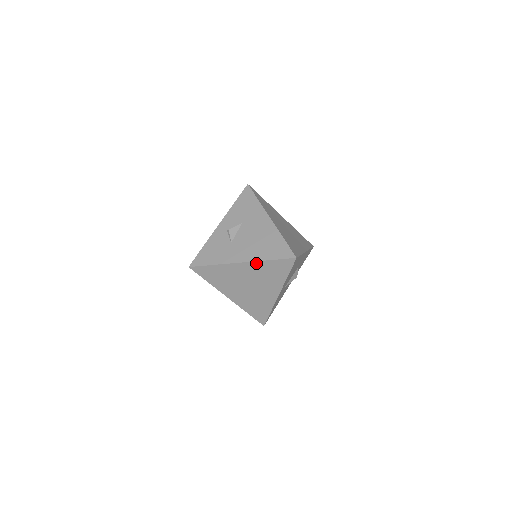
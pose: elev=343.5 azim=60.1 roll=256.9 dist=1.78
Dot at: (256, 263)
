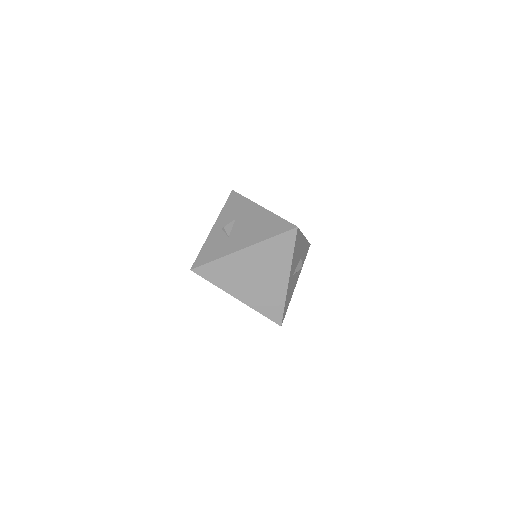
Dot at: (258, 245)
